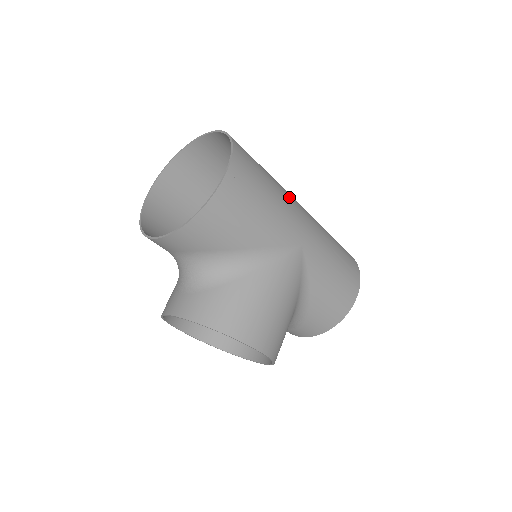
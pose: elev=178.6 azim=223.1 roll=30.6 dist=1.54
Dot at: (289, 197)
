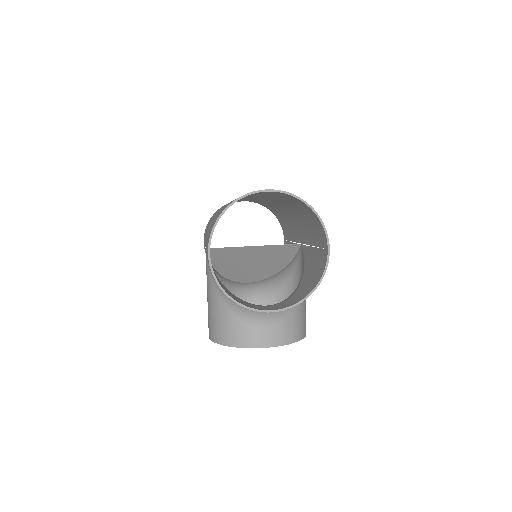
Dot at: occluded
